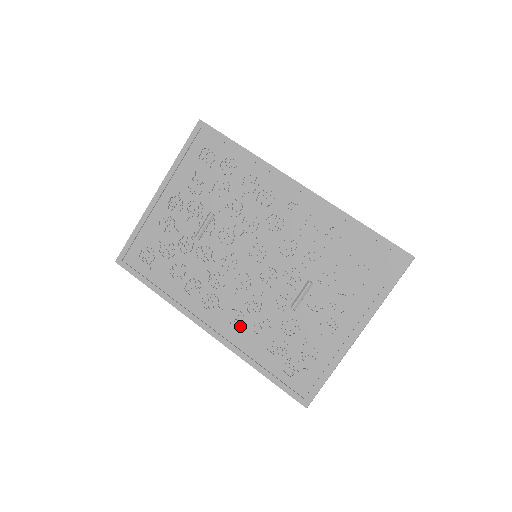
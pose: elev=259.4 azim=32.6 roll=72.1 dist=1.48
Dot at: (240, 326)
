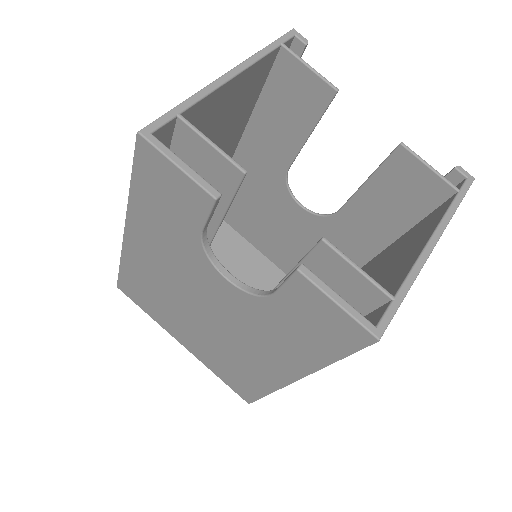
Dot at: occluded
